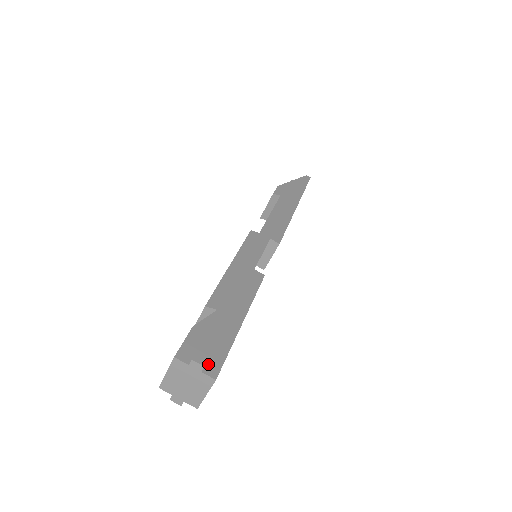
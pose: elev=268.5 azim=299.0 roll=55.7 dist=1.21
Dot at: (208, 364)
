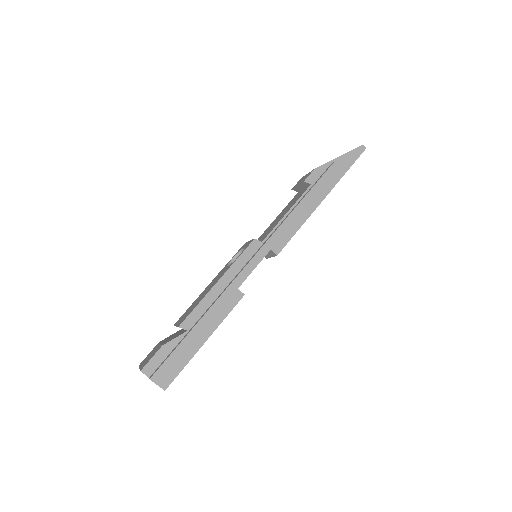
Dot at: (163, 378)
